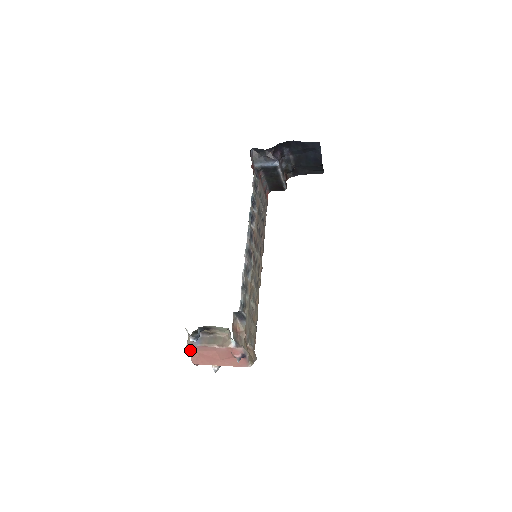
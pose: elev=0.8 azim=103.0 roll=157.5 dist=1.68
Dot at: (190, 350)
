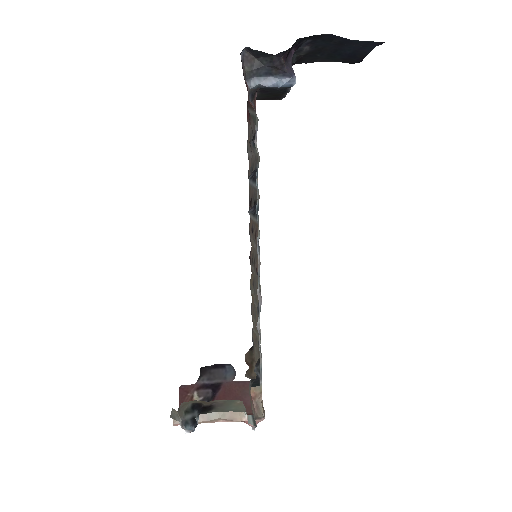
Dot at: occluded
